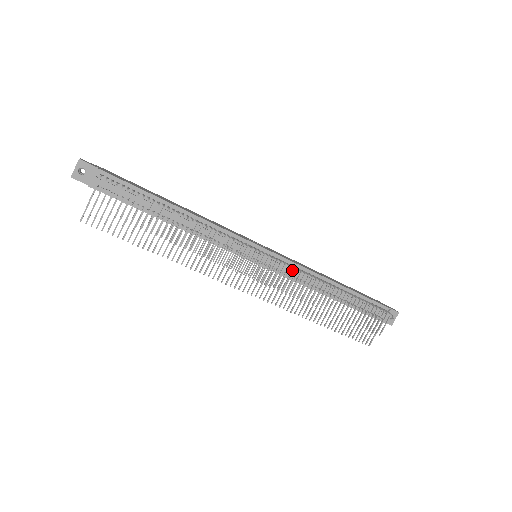
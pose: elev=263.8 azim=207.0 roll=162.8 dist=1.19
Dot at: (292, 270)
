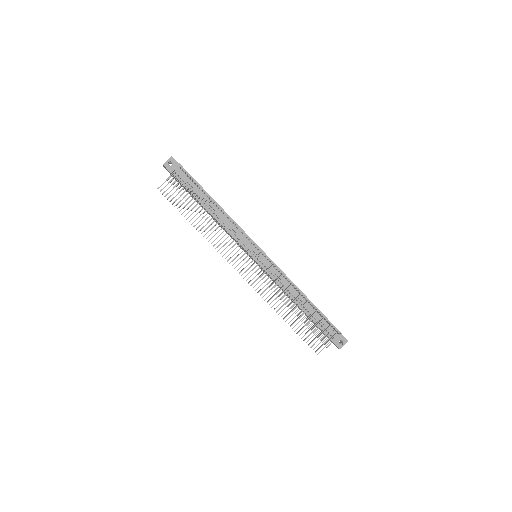
Dot at: (276, 270)
